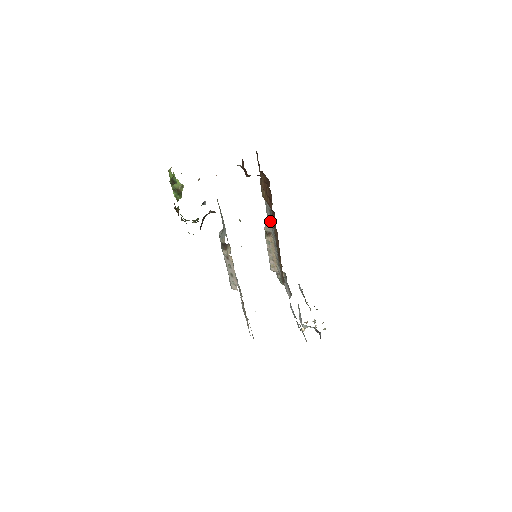
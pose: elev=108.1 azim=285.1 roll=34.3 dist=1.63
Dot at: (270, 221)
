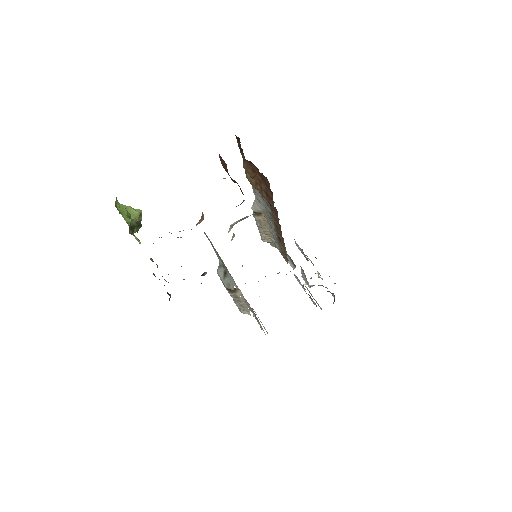
Dot at: (262, 204)
